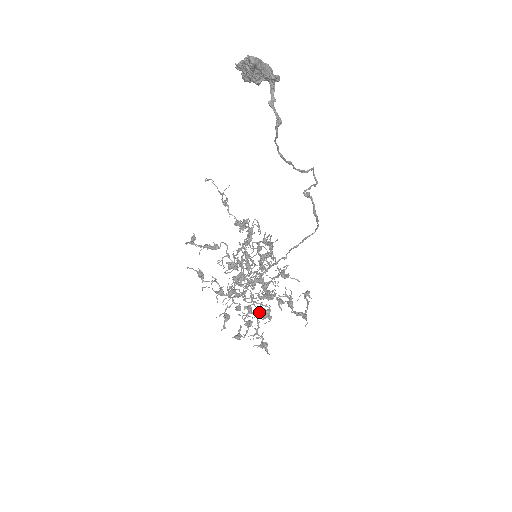
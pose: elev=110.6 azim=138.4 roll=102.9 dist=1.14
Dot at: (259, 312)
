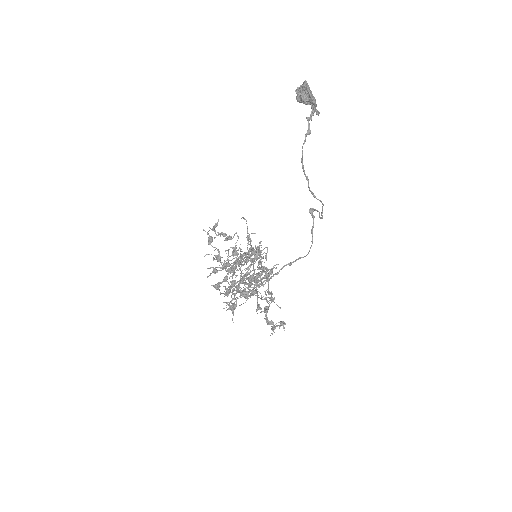
Dot at: occluded
